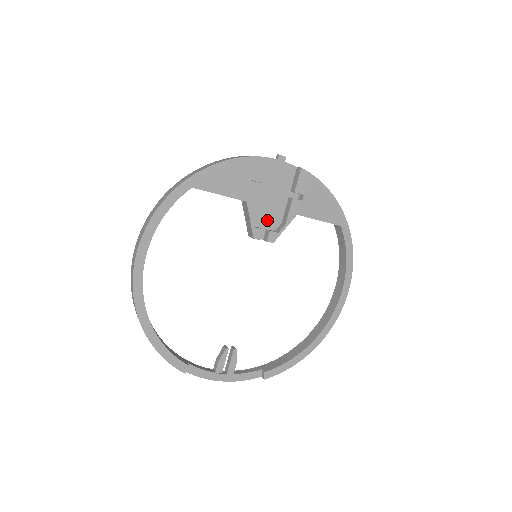
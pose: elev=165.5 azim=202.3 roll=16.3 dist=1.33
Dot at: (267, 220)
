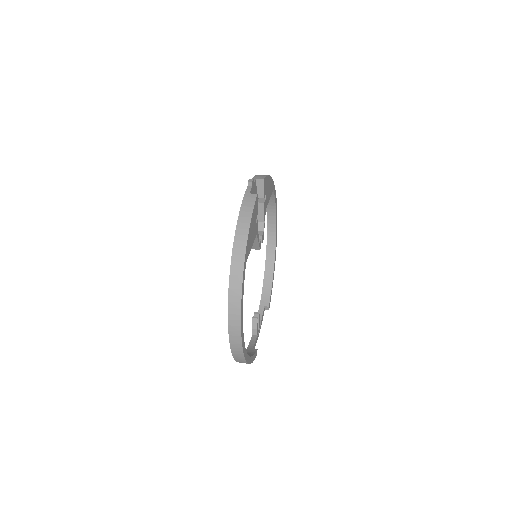
Dot at: occluded
